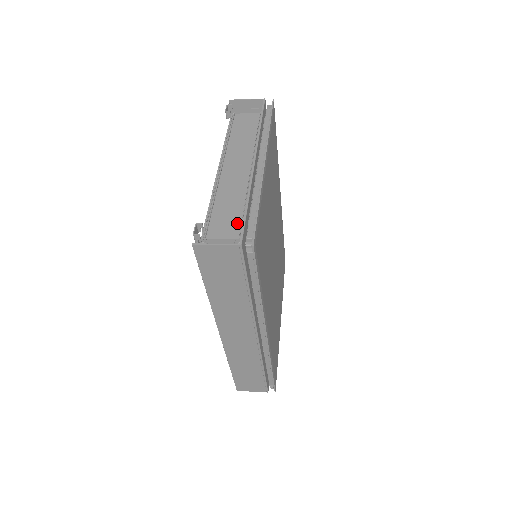
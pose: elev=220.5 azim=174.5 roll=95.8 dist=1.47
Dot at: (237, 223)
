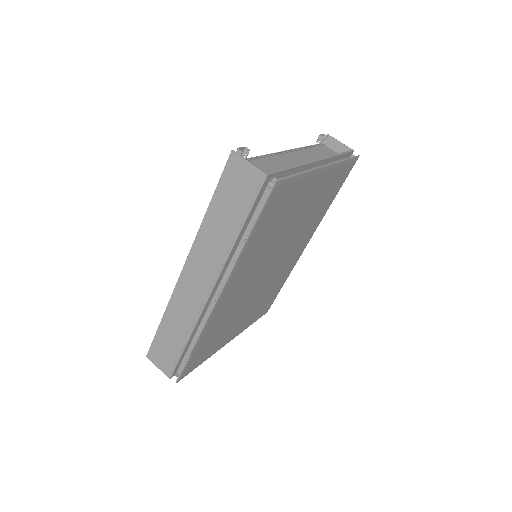
Dot at: occluded
